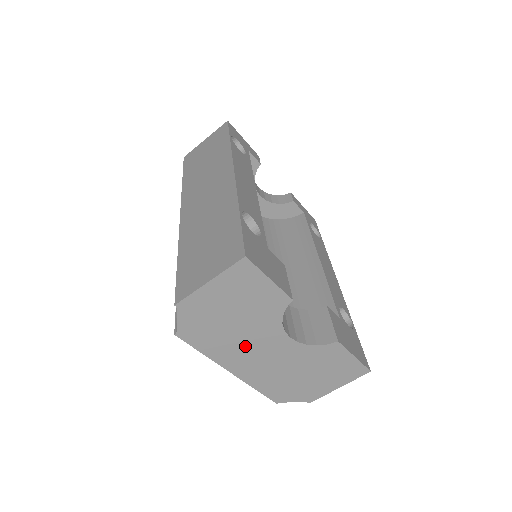
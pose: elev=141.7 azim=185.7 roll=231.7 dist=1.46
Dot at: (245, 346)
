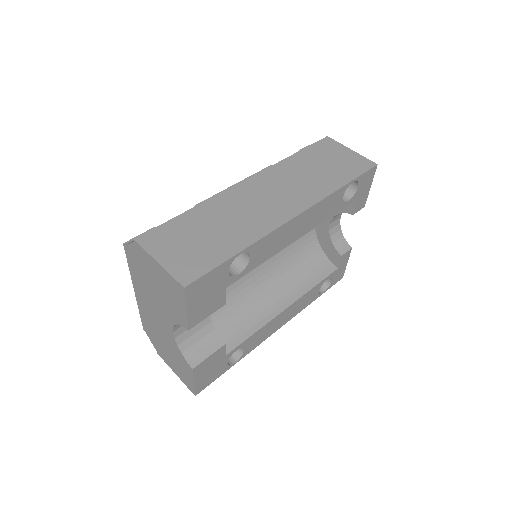
Dot at: (150, 299)
